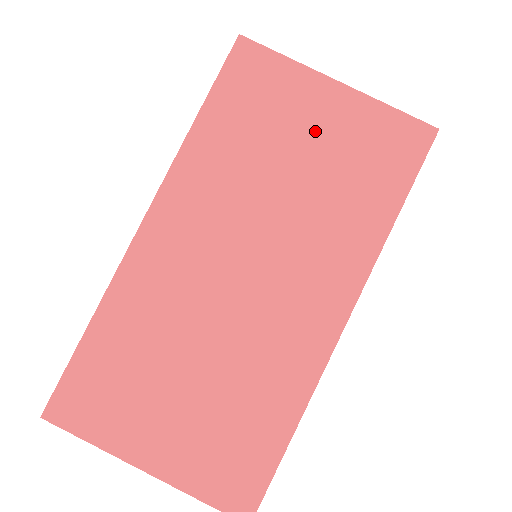
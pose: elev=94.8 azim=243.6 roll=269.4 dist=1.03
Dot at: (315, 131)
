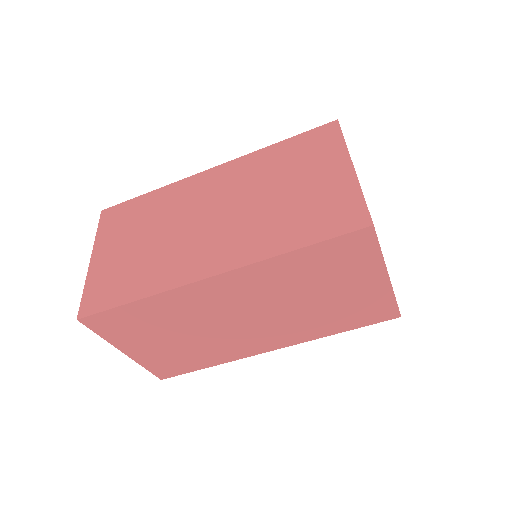
Dot at: (349, 289)
